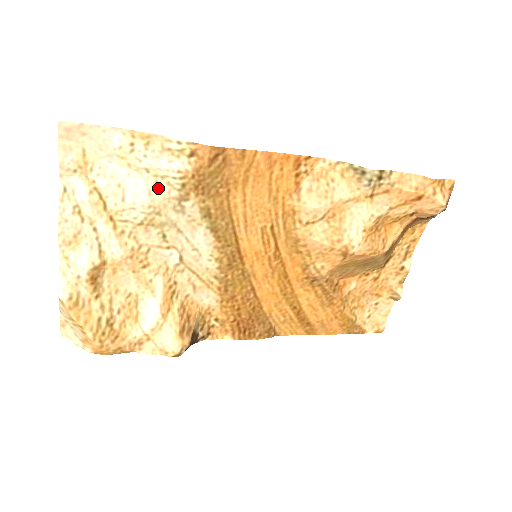
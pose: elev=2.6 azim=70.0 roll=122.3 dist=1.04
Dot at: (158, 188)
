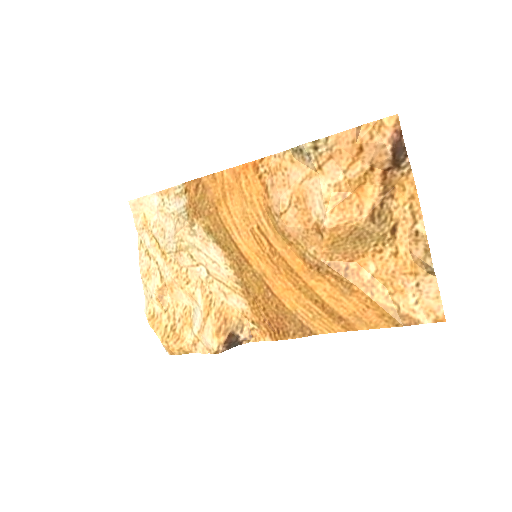
Dot at: (179, 223)
